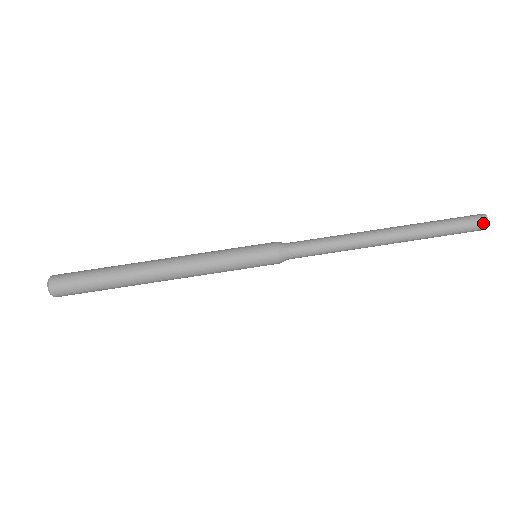
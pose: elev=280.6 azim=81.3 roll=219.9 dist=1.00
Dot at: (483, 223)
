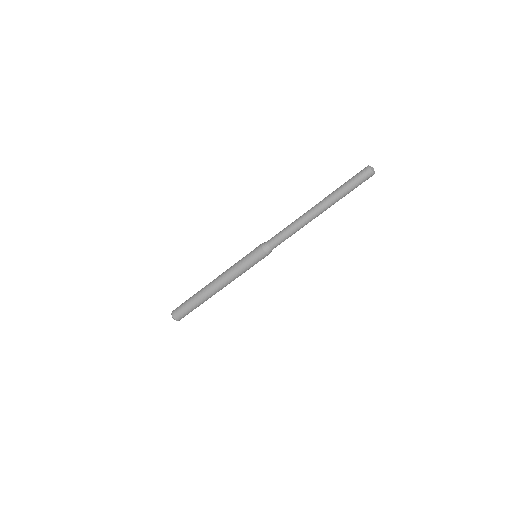
Dot at: (370, 175)
